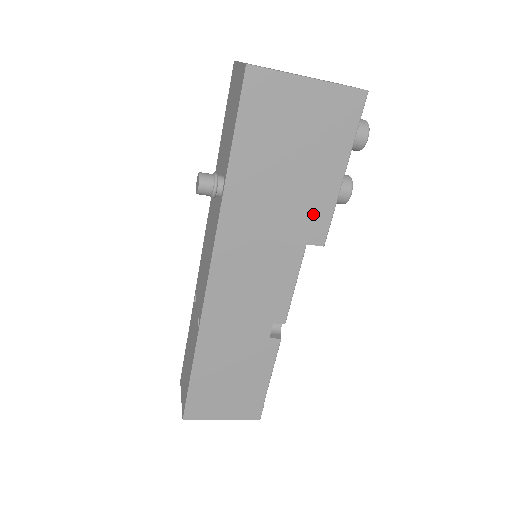
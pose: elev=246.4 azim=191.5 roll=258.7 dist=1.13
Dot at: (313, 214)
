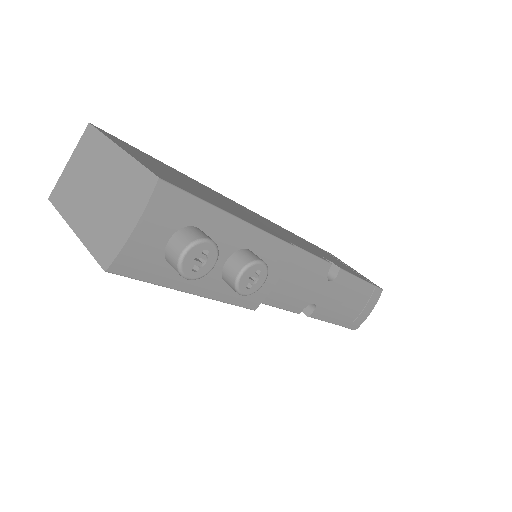
Dot at: occluded
